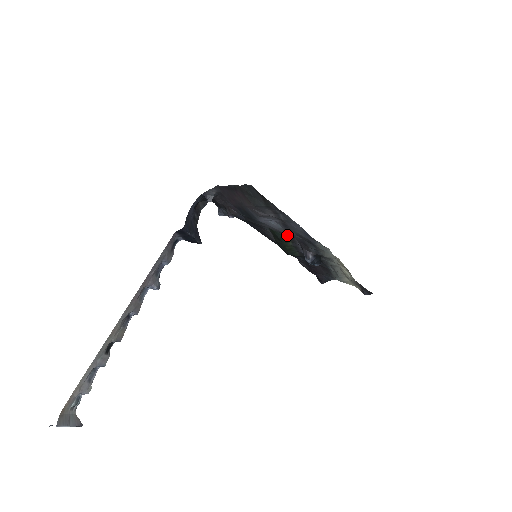
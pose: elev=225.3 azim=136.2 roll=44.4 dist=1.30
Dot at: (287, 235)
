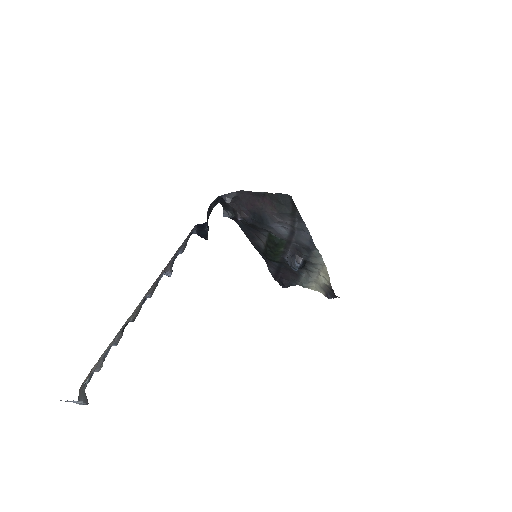
Dot at: (285, 241)
